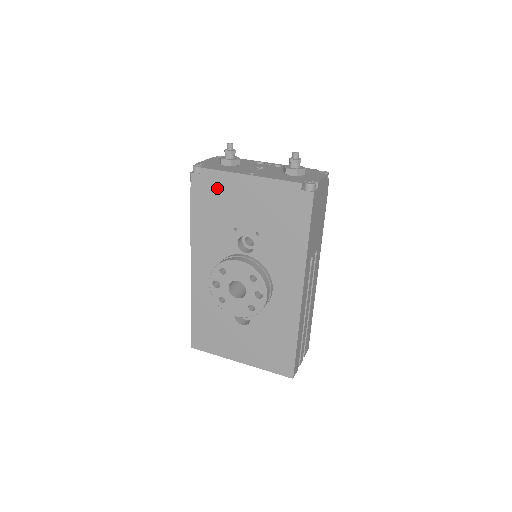
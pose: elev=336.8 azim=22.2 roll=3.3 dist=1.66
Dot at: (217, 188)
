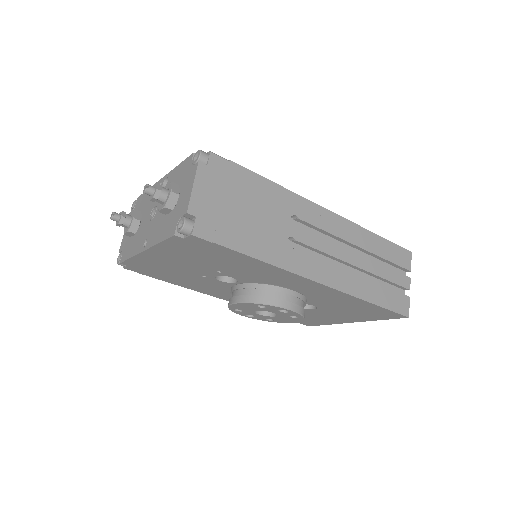
Dot at: (149, 266)
